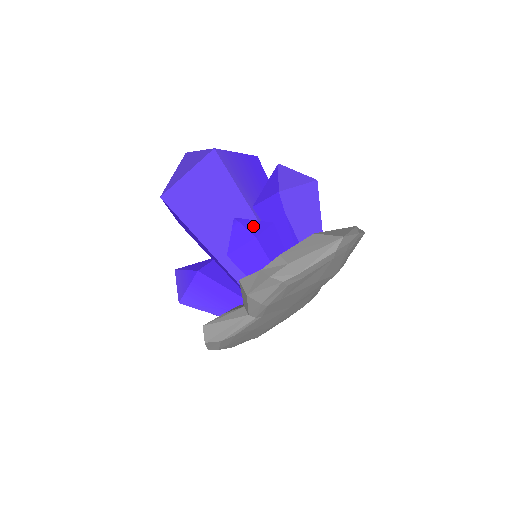
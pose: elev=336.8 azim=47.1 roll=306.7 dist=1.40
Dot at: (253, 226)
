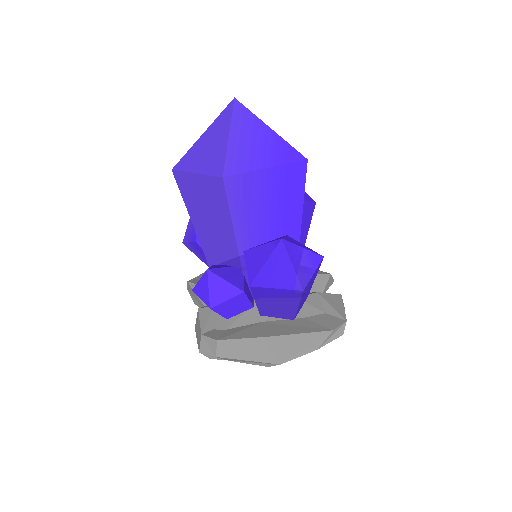
Dot at: (218, 290)
